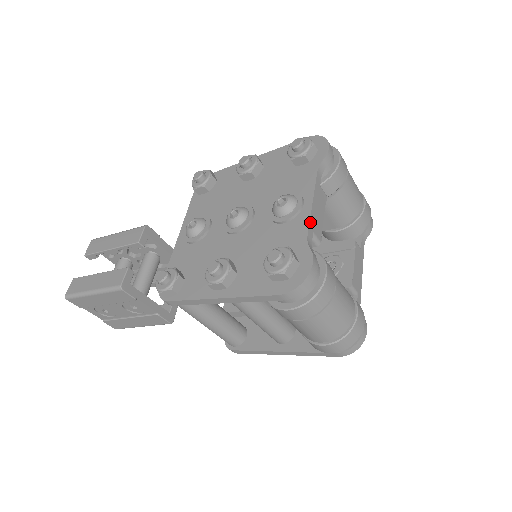
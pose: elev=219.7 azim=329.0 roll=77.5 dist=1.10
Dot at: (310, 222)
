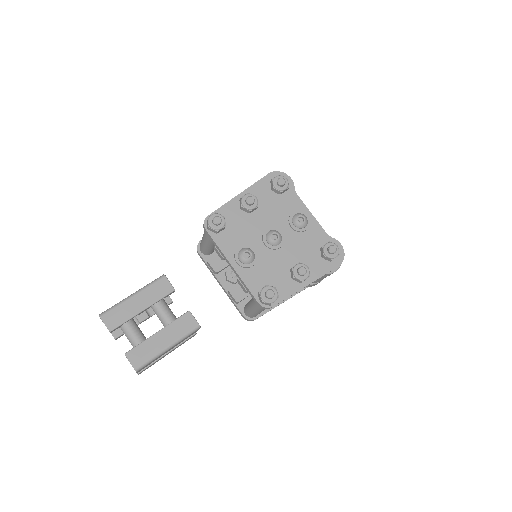
Dot at: (320, 225)
